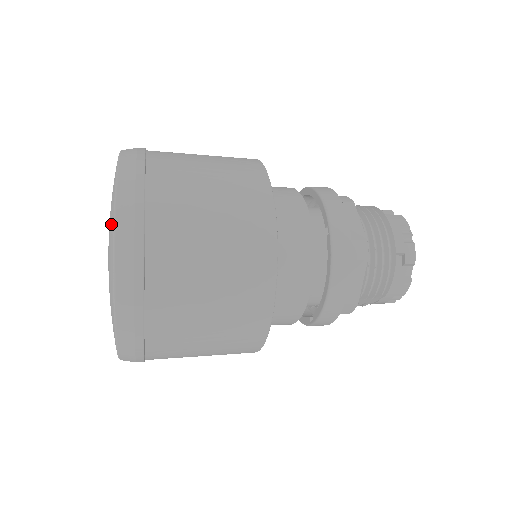
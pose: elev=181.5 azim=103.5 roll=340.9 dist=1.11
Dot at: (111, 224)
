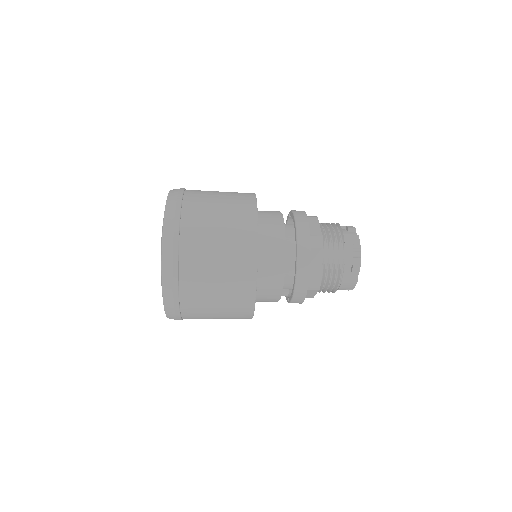
Dot at: occluded
